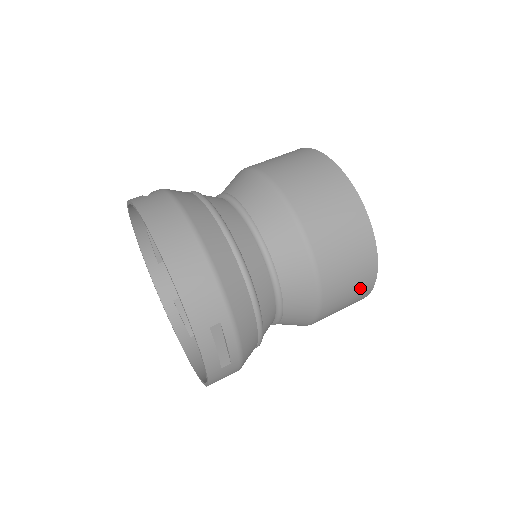
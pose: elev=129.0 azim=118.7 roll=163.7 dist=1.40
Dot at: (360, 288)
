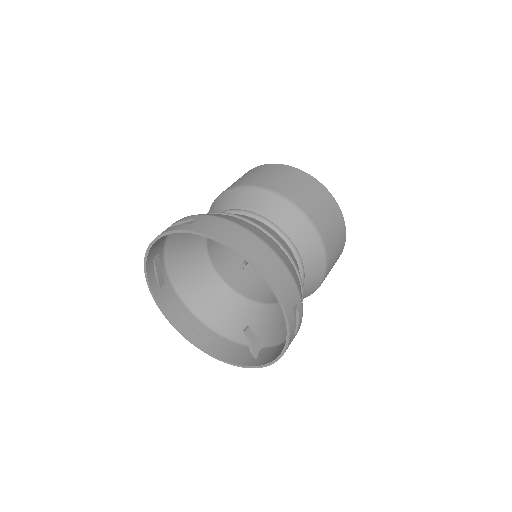
Dot at: (337, 259)
